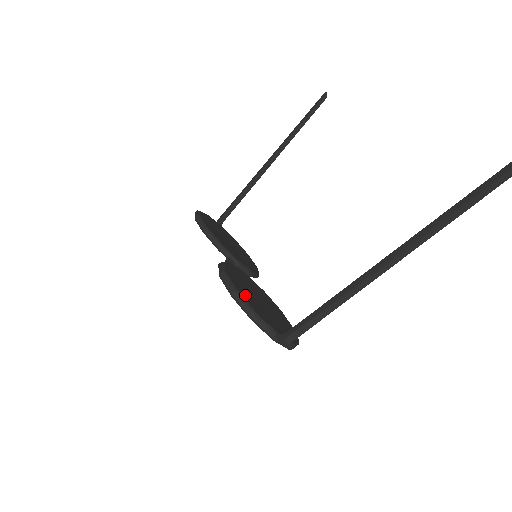
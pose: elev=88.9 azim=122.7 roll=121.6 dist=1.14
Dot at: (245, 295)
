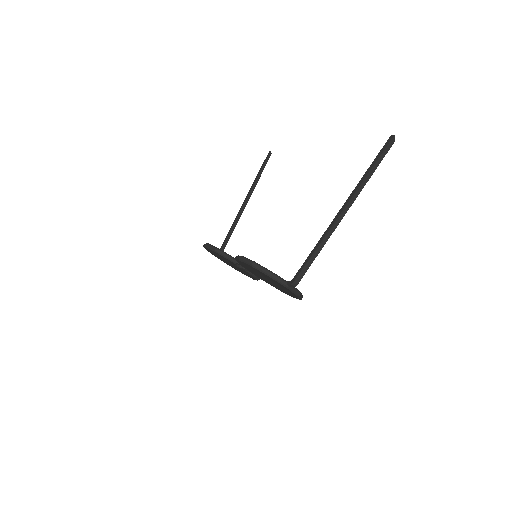
Dot at: occluded
